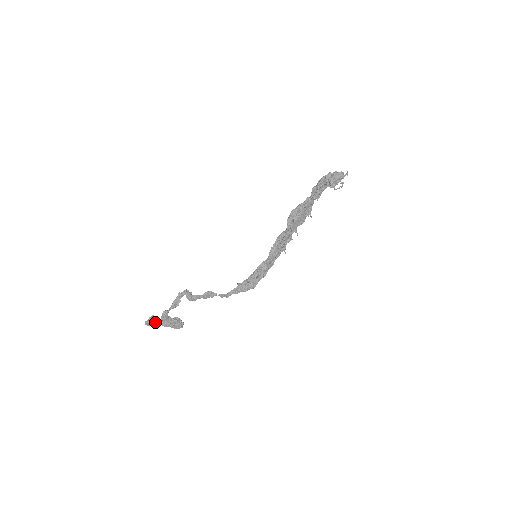
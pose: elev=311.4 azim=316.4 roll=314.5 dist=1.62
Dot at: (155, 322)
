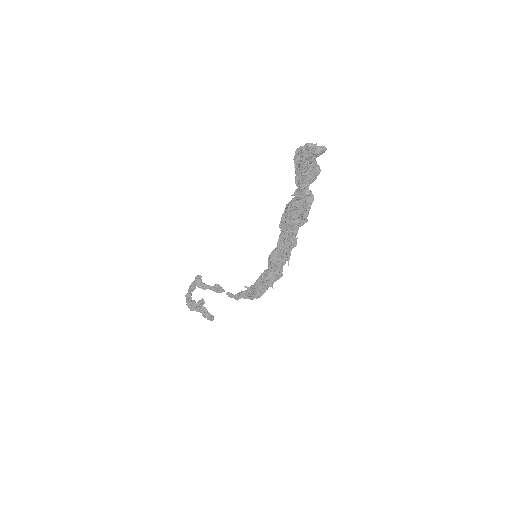
Dot at: occluded
